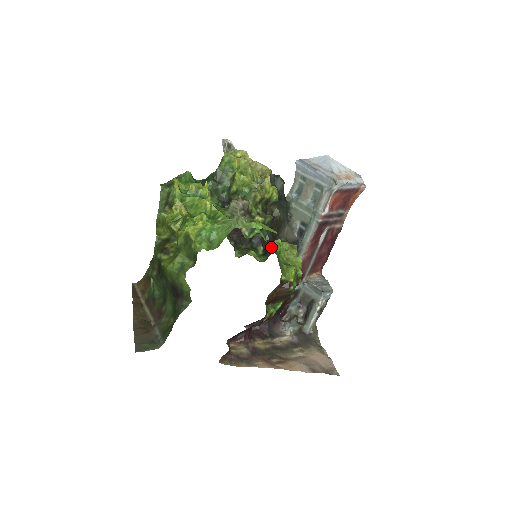
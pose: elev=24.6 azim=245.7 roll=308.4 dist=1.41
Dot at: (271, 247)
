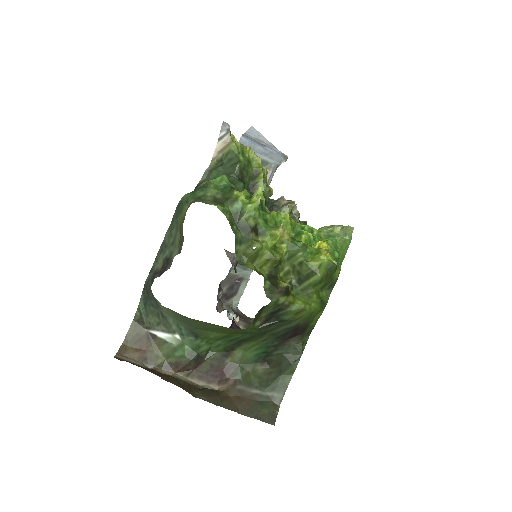
Dot at: occluded
